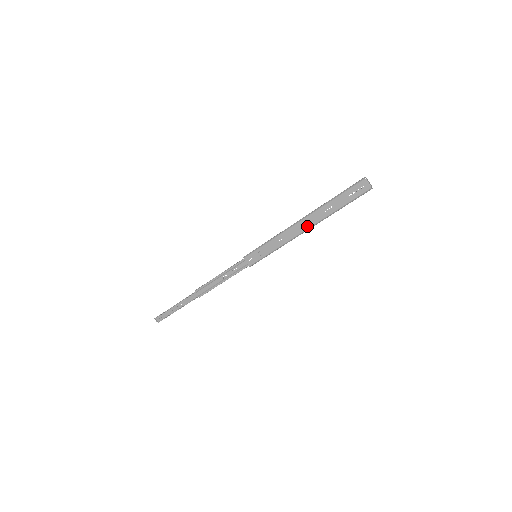
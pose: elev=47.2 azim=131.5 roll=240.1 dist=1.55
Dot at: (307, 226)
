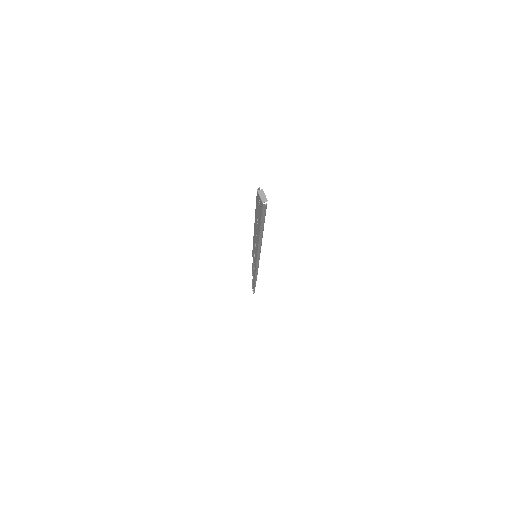
Dot at: (258, 236)
